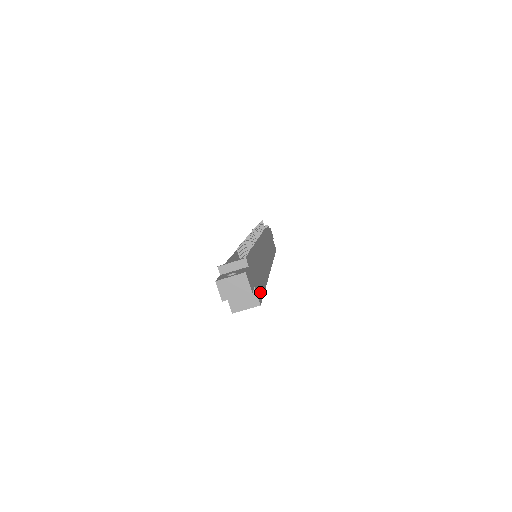
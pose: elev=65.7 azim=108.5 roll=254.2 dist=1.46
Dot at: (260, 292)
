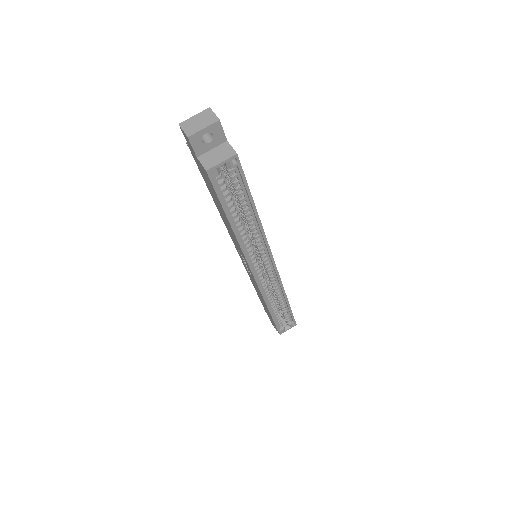
Dot at: occluded
